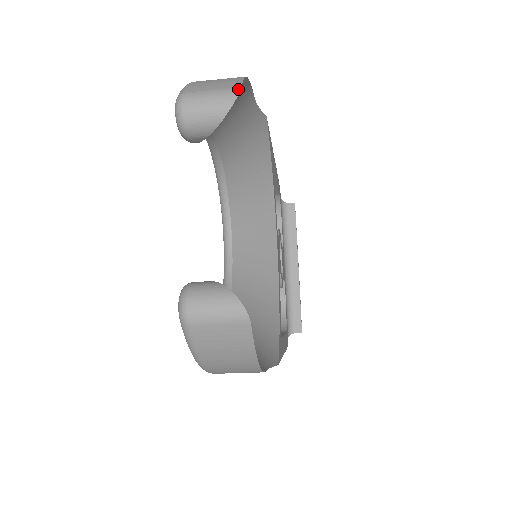
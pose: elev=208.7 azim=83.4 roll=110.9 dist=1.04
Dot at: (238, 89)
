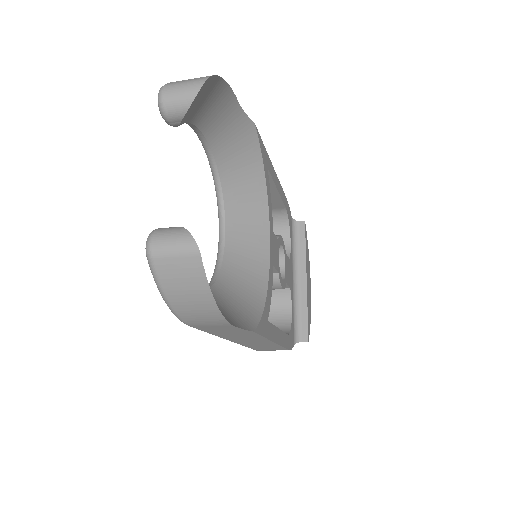
Dot at: (205, 79)
